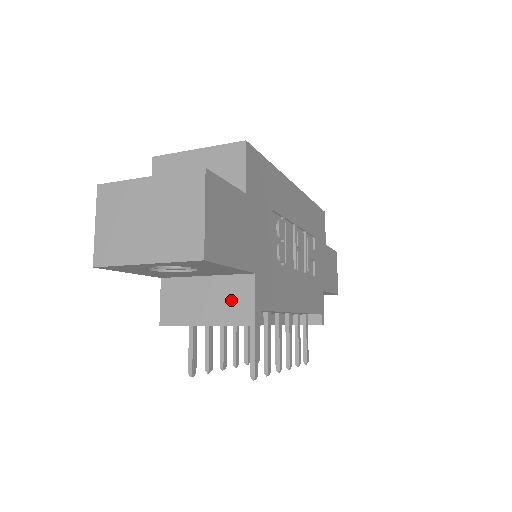
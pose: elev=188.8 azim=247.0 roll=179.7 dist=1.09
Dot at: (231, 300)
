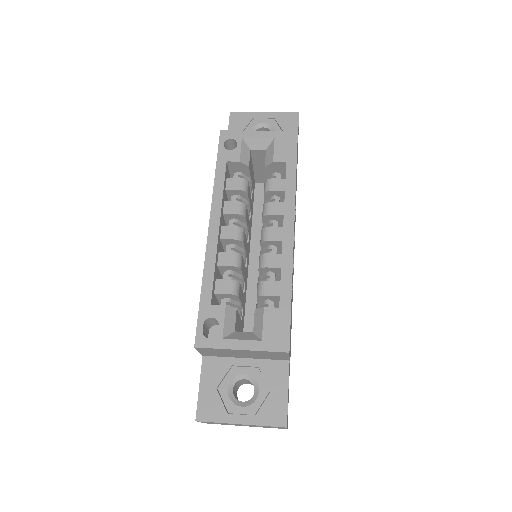
Dot at: occluded
